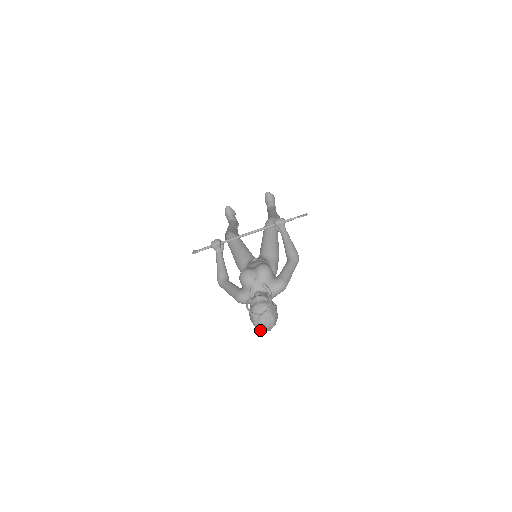
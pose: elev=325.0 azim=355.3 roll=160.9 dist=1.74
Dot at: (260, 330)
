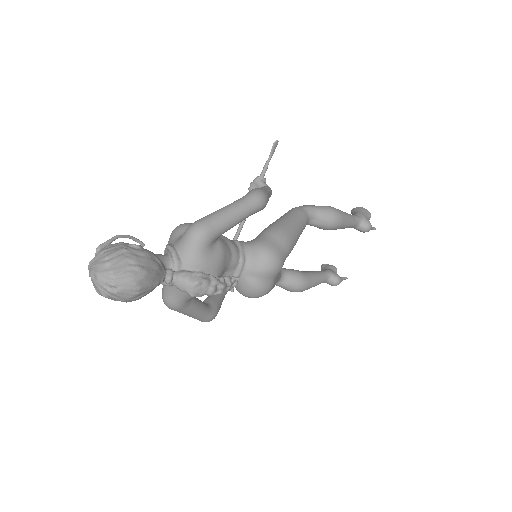
Dot at: (101, 294)
